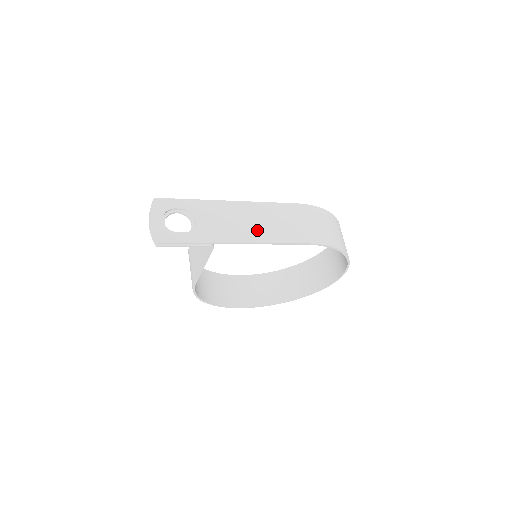
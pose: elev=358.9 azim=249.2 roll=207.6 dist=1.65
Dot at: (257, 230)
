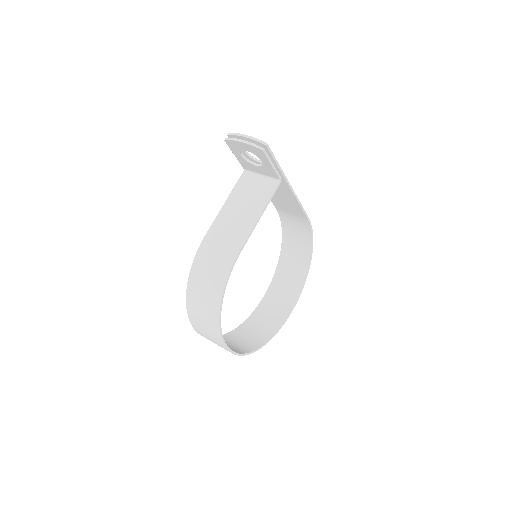
Dot at: (286, 193)
